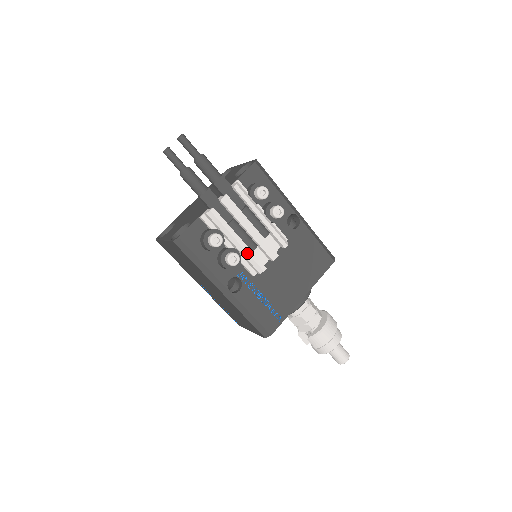
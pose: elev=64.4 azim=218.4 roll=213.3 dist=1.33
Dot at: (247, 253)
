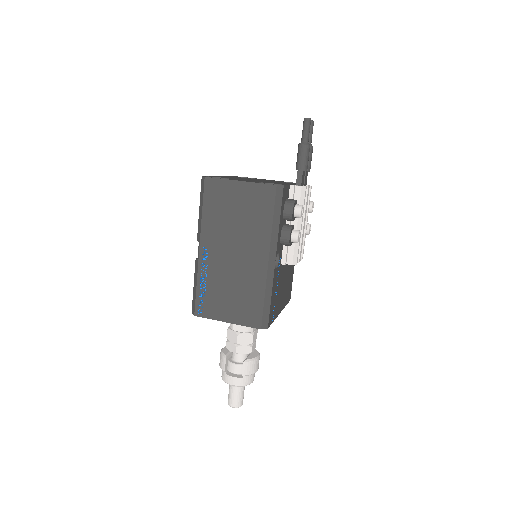
Dot at: (299, 240)
